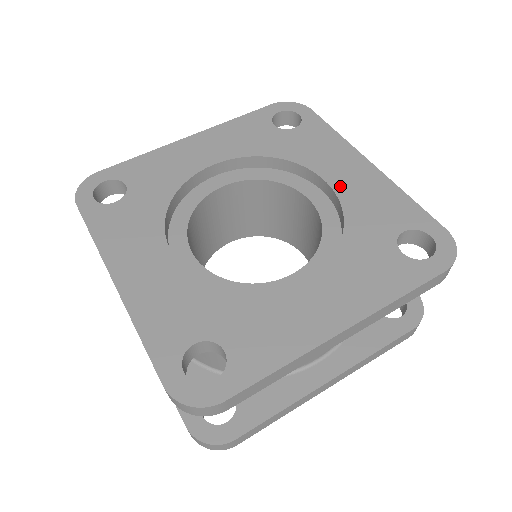
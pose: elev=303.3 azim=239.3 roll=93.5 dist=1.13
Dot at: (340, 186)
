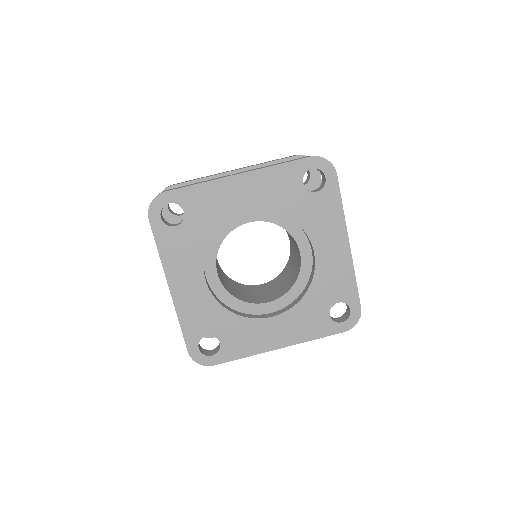
Dot at: (321, 258)
